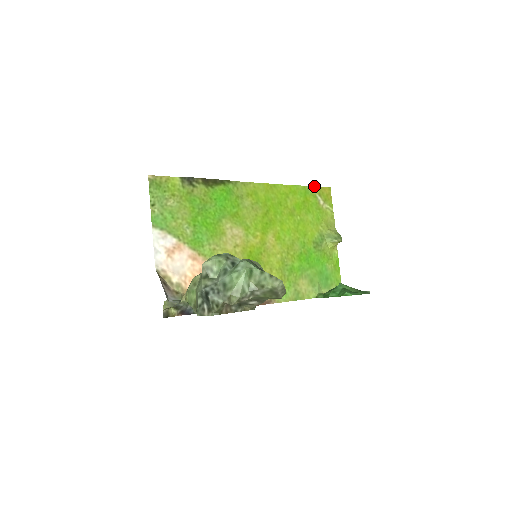
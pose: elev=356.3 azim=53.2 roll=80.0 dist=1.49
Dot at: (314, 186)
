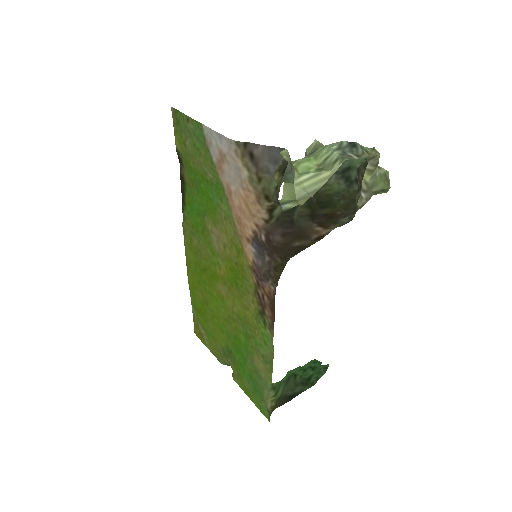
Dot at: occluded
